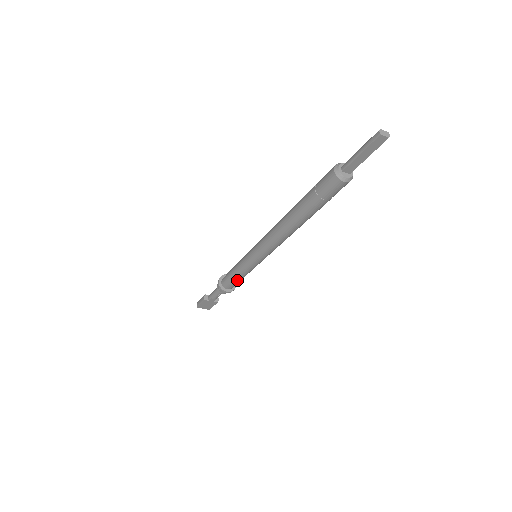
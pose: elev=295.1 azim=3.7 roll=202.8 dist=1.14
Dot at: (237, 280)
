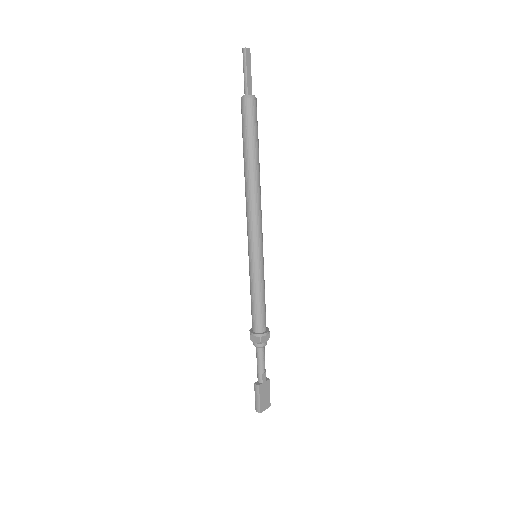
Dot at: (263, 304)
